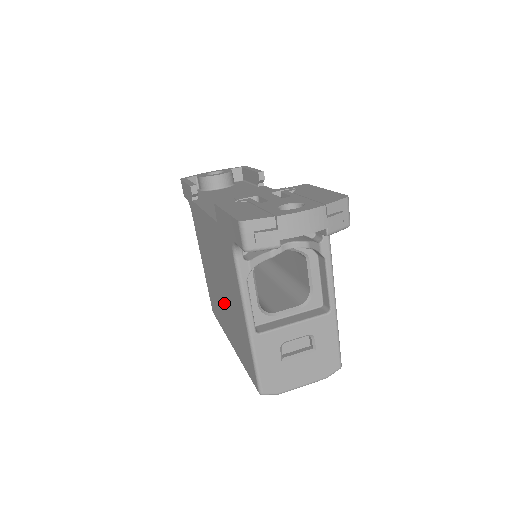
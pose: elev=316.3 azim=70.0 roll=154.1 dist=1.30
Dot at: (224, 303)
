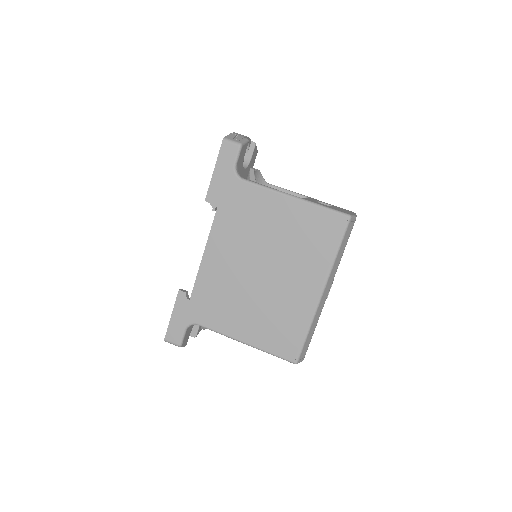
Dot at: (280, 271)
